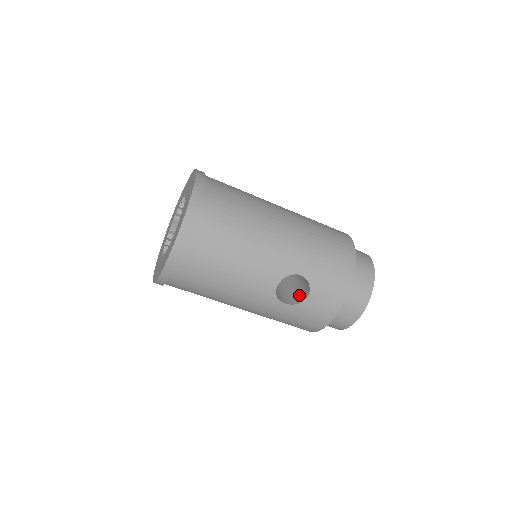
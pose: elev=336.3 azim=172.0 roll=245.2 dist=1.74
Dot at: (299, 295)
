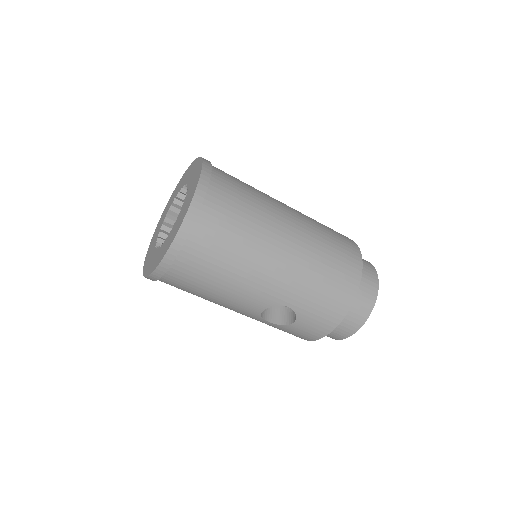
Dot at: (287, 313)
